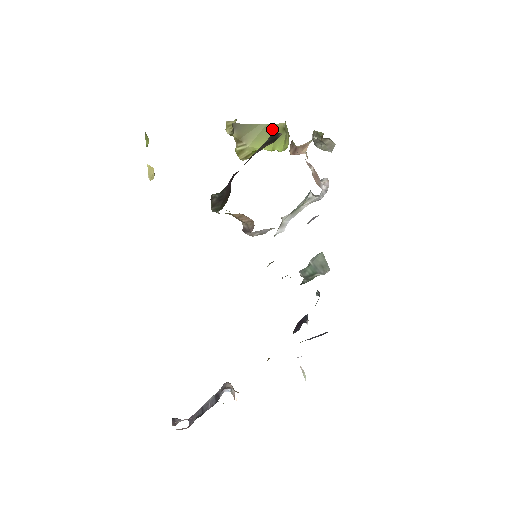
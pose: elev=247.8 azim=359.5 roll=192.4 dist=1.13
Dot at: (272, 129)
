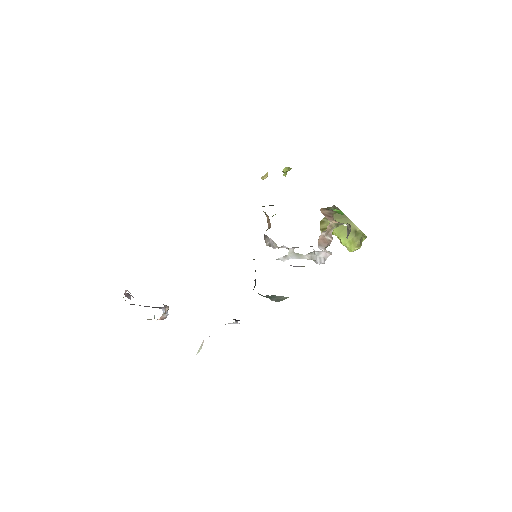
Dot at: (348, 223)
